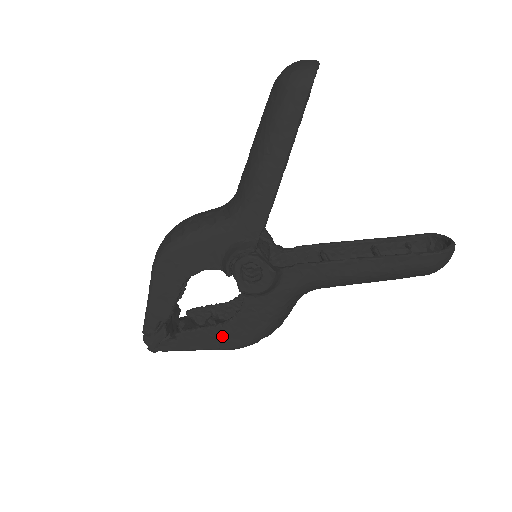
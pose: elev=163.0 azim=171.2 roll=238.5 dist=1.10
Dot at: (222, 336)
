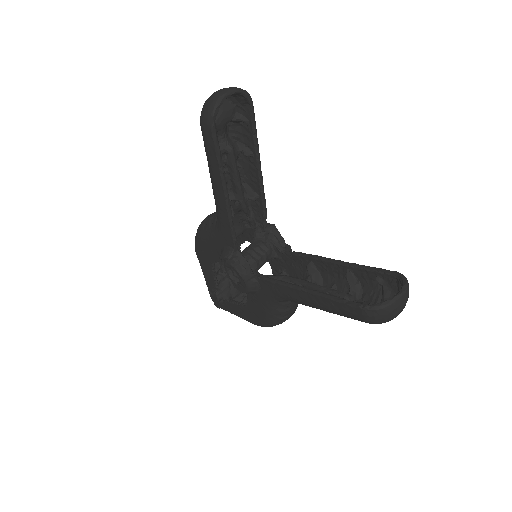
Dot at: (246, 313)
